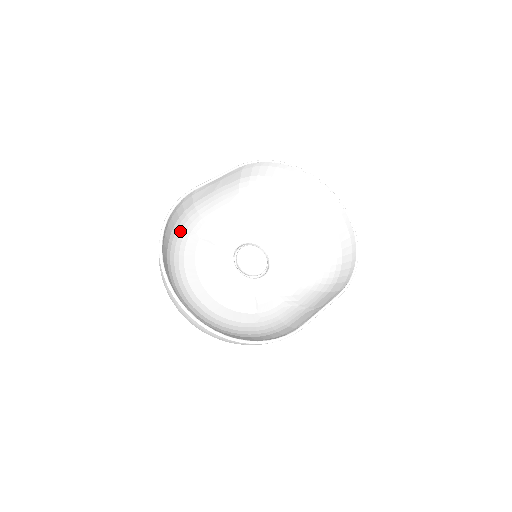
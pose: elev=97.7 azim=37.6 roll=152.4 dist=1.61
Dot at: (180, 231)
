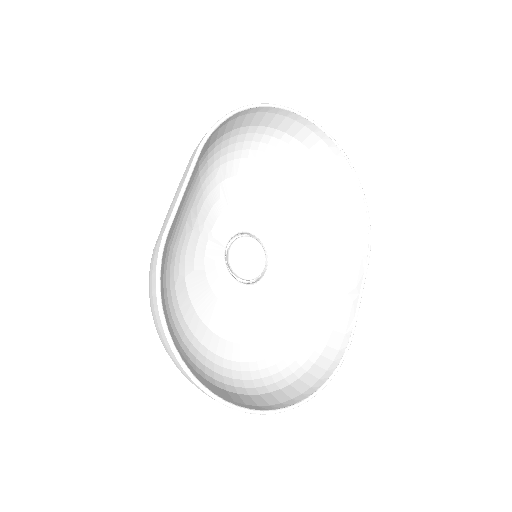
Dot at: (166, 293)
